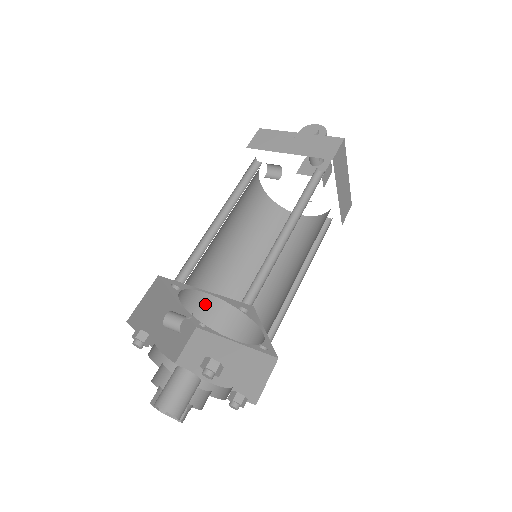
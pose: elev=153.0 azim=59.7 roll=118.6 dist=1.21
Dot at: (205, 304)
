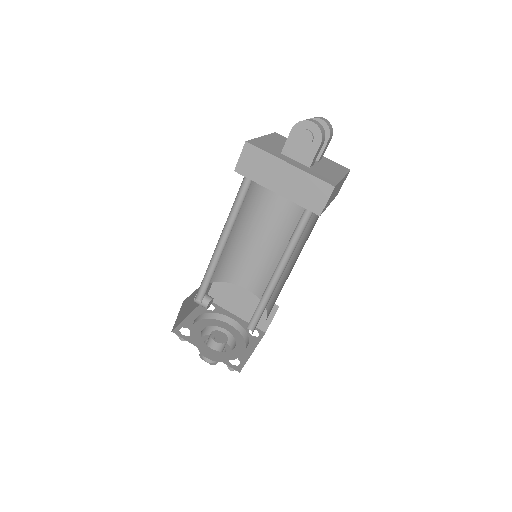
Dot at: (221, 271)
